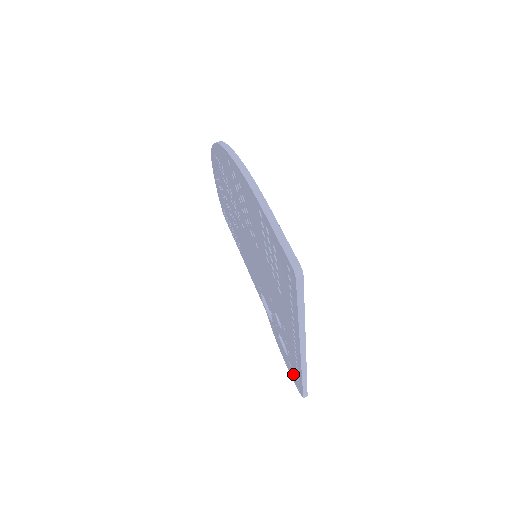
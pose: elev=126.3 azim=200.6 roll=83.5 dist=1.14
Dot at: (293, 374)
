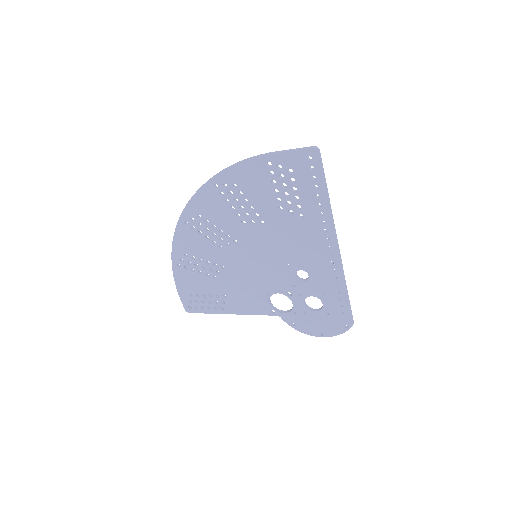
Dot at: (334, 320)
